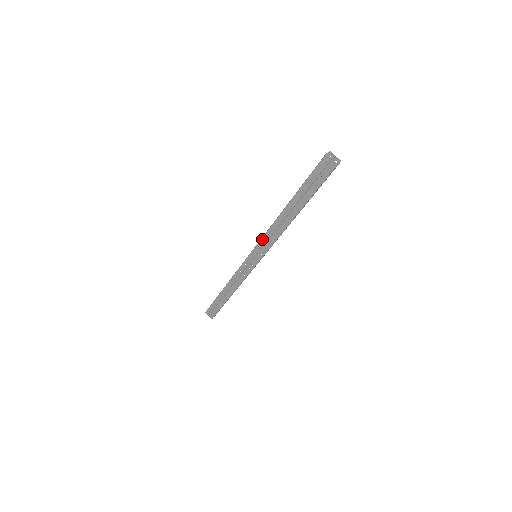
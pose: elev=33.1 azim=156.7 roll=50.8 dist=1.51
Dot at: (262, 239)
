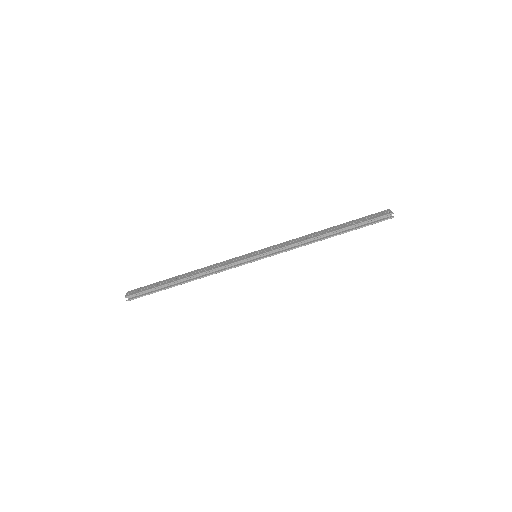
Dot at: (280, 244)
